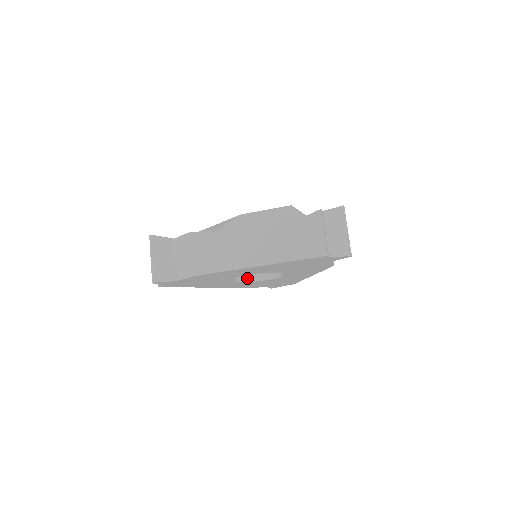
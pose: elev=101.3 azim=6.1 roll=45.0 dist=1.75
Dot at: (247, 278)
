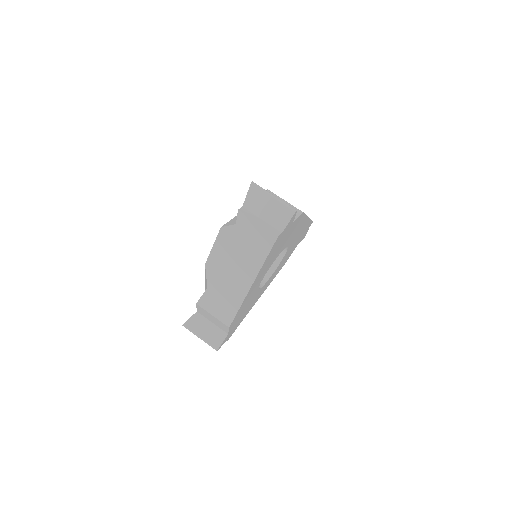
Dot at: (272, 269)
